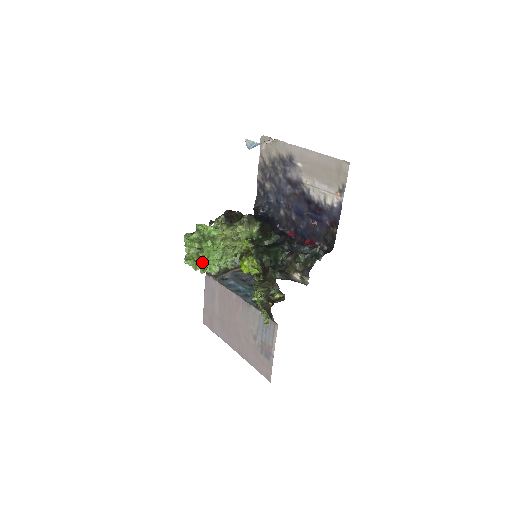
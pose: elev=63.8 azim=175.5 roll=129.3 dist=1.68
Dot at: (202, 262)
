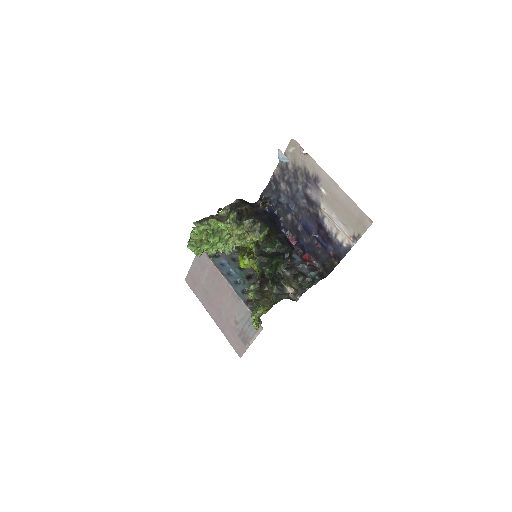
Dot at: (204, 249)
